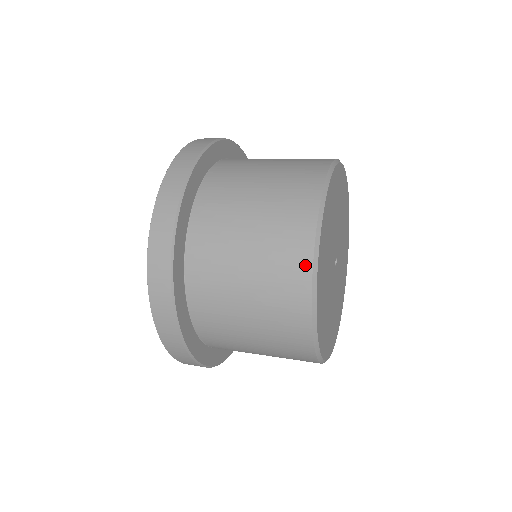
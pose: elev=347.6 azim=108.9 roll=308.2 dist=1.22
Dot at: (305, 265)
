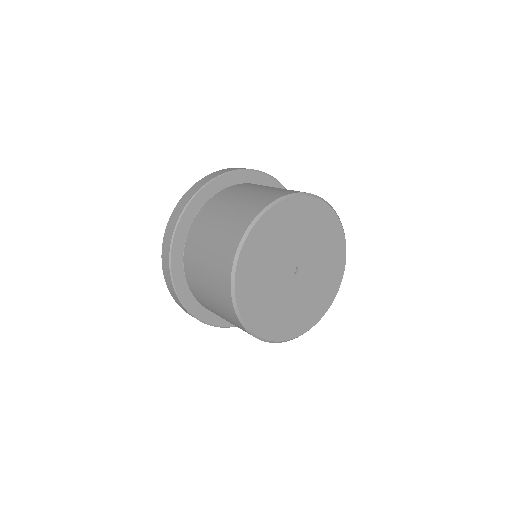
Dot at: (233, 313)
